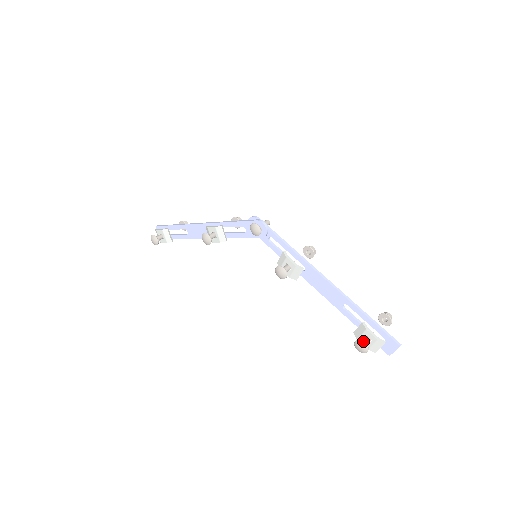
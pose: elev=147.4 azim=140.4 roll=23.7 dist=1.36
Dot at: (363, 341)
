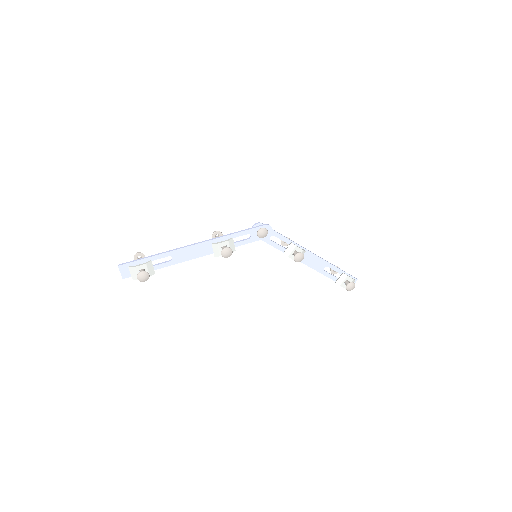
Dot at: (353, 282)
